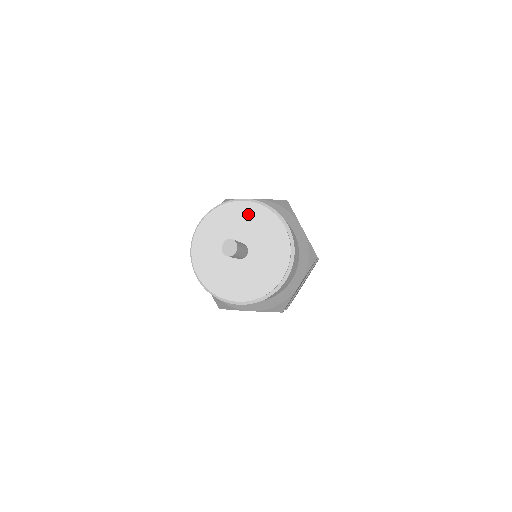
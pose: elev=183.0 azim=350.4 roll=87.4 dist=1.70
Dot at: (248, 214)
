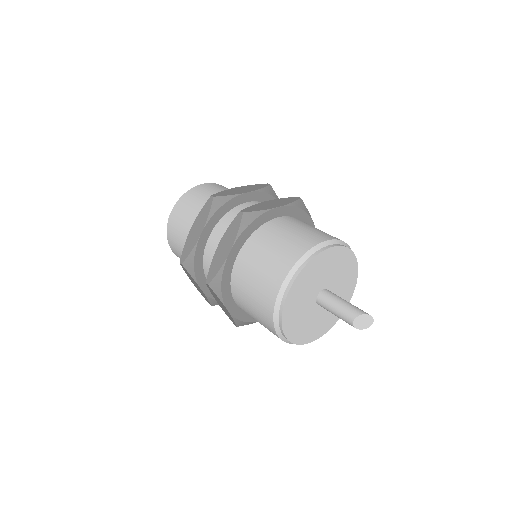
Dot at: (333, 259)
